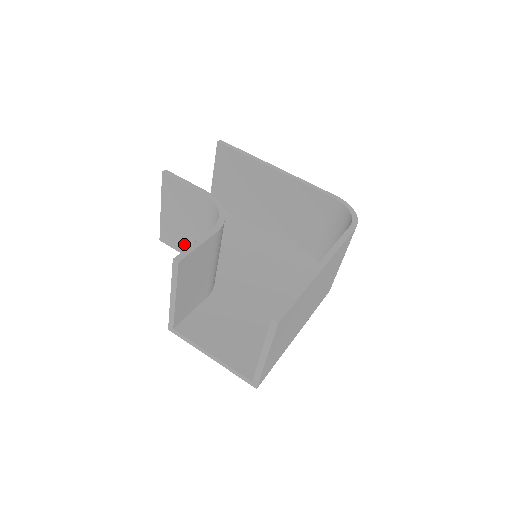
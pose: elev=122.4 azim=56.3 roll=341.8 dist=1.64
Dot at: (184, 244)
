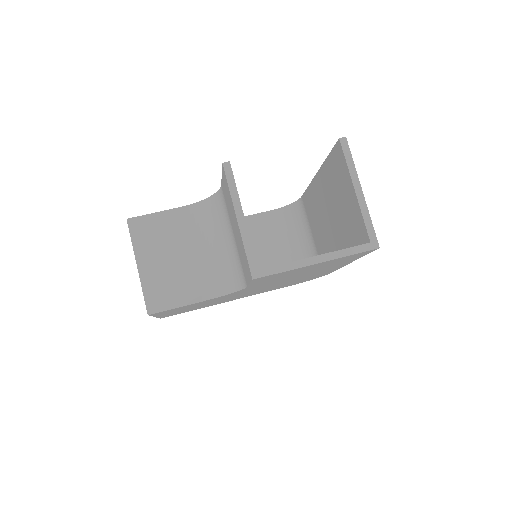
Dot at: (182, 289)
